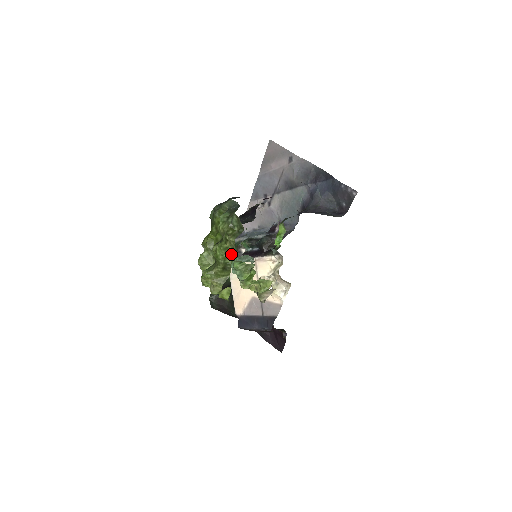
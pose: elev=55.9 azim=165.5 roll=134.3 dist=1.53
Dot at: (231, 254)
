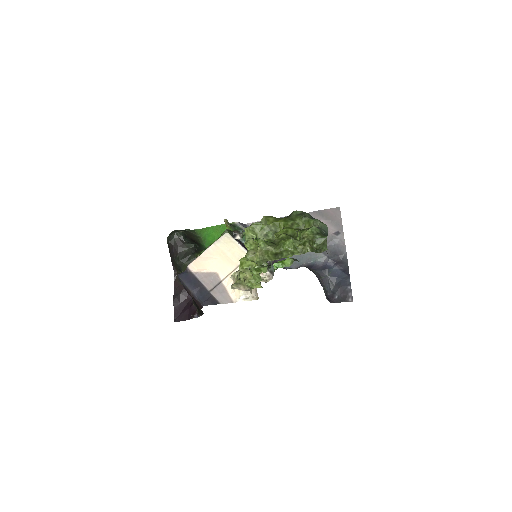
Dot at: (295, 254)
